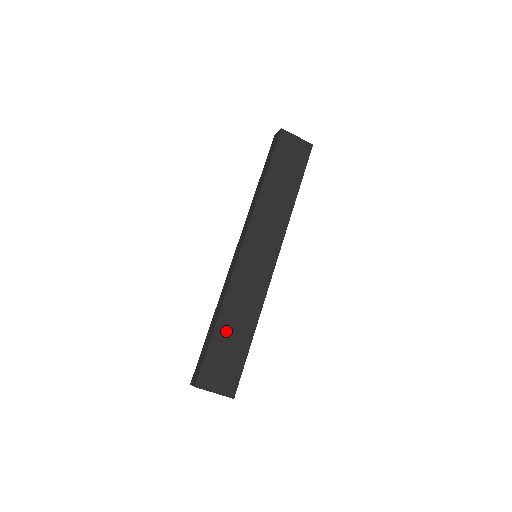
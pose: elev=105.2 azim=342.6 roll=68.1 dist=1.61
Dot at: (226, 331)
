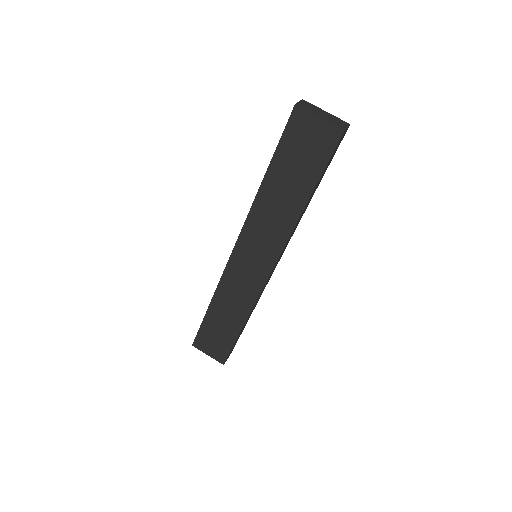
Dot at: (217, 317)
